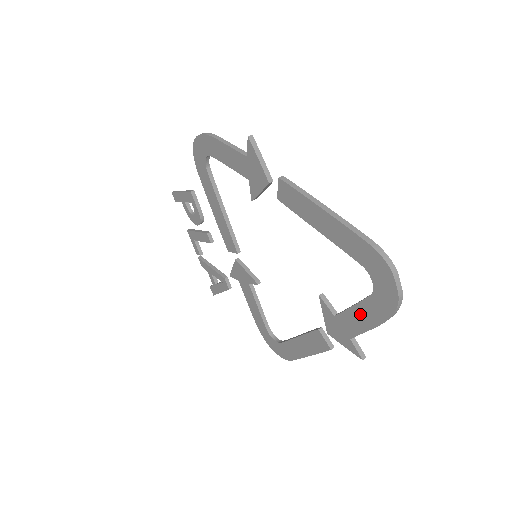
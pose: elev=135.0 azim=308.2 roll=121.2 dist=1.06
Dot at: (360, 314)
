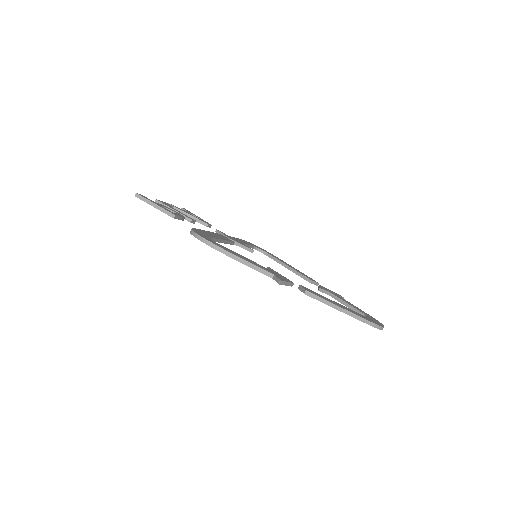
Dot at: occluded
